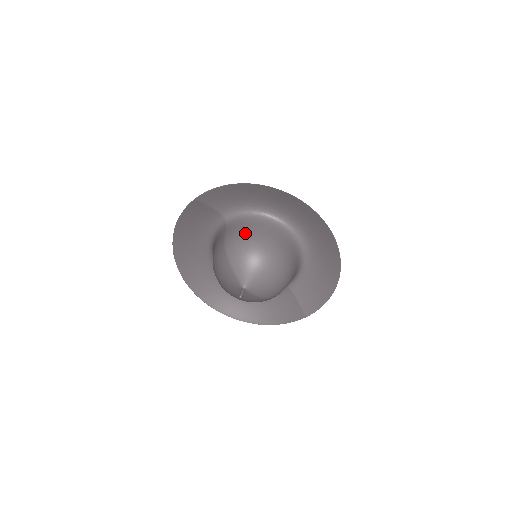
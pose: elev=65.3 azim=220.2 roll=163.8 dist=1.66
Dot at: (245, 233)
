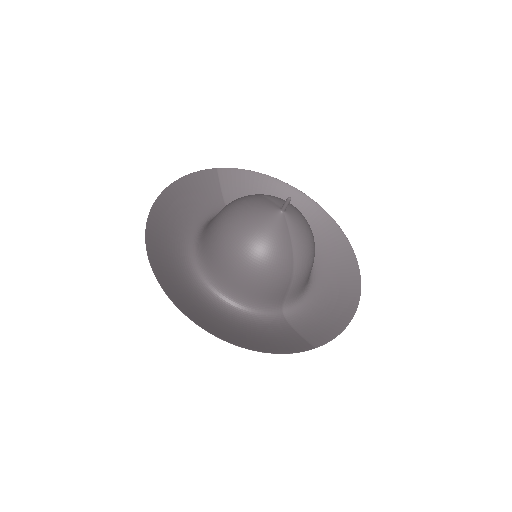
Dot at: occluded
